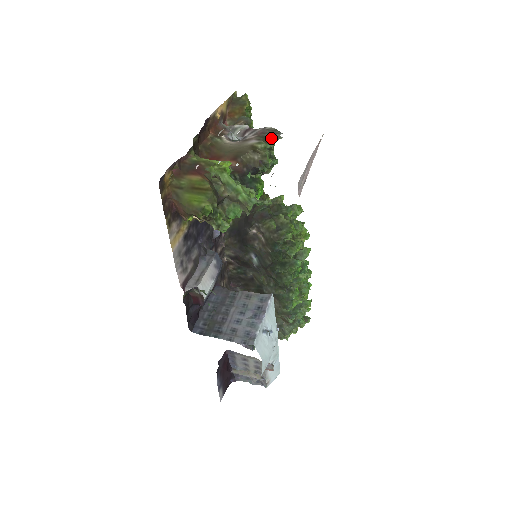
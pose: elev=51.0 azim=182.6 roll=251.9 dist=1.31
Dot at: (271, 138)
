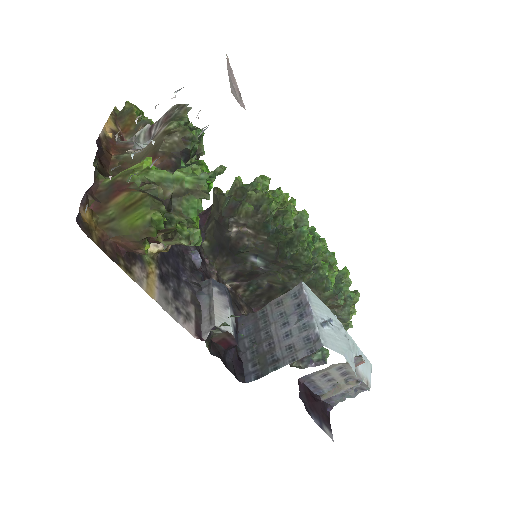
Dot at: (180, 115)
